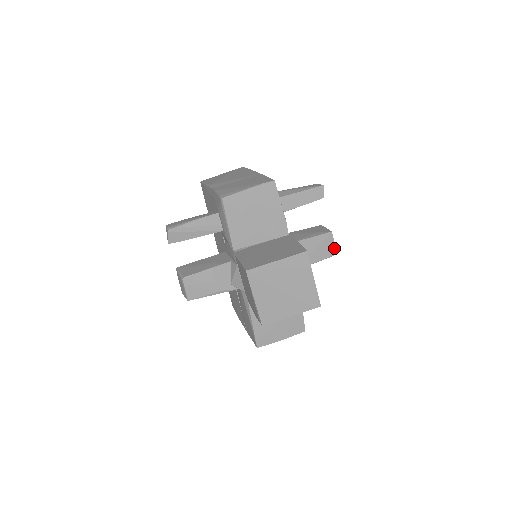
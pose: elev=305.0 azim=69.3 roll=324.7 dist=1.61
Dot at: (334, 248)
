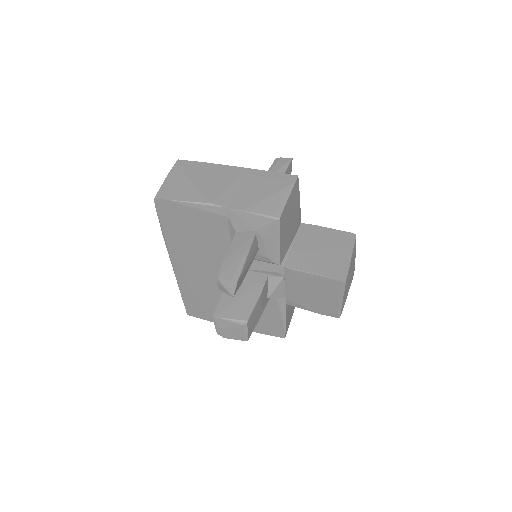
Dot at: occluded
